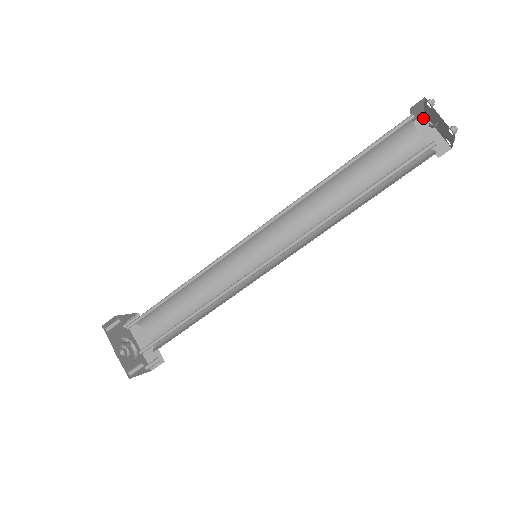
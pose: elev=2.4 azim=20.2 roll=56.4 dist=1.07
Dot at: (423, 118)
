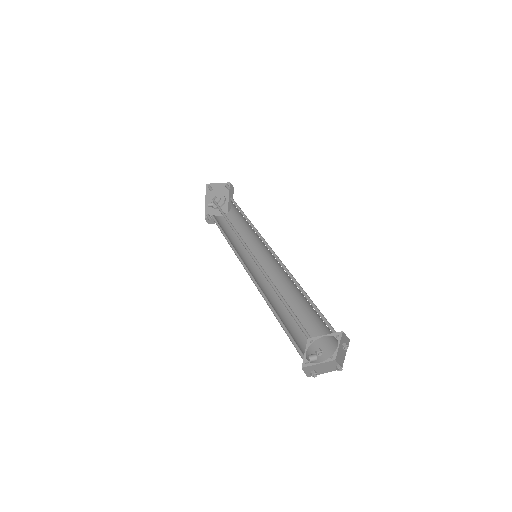
Dot at: (348, 340)
